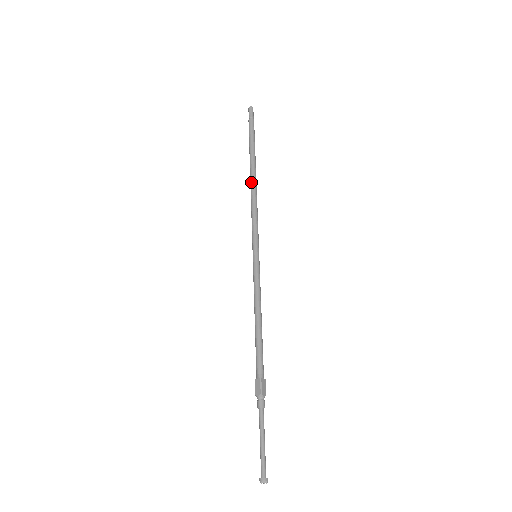
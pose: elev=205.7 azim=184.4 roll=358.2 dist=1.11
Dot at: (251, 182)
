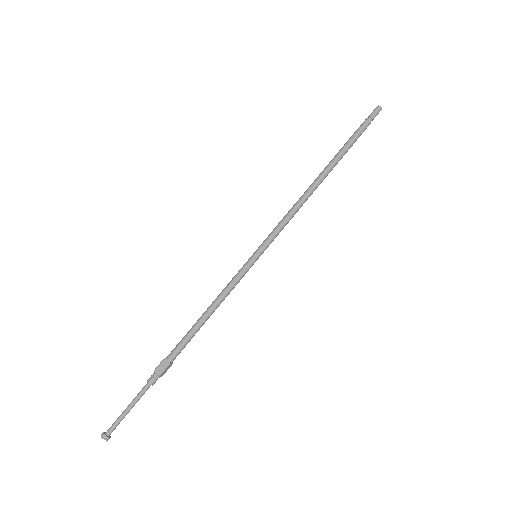
Dot at: (310, 185)
